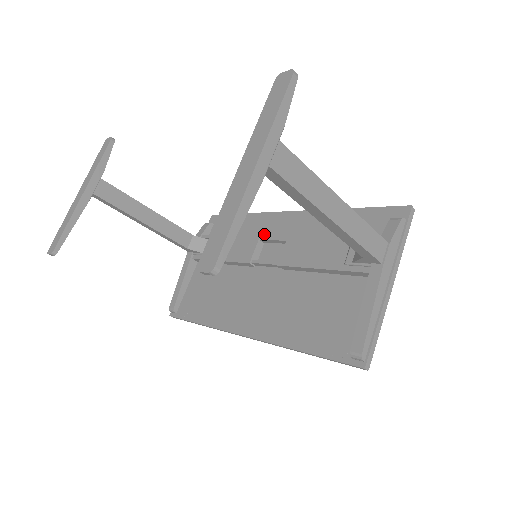
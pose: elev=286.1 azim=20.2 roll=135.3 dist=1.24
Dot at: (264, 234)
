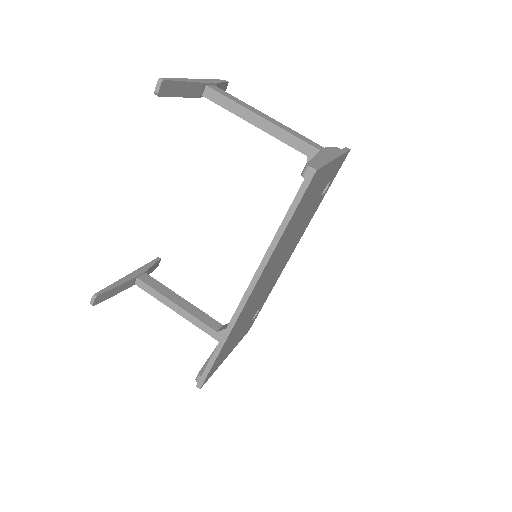
Dot at: occluded
